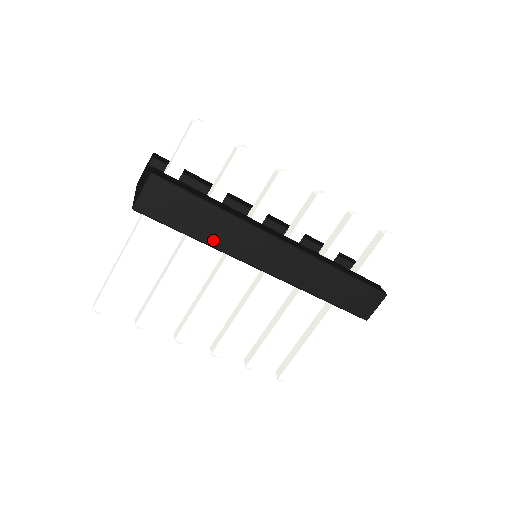
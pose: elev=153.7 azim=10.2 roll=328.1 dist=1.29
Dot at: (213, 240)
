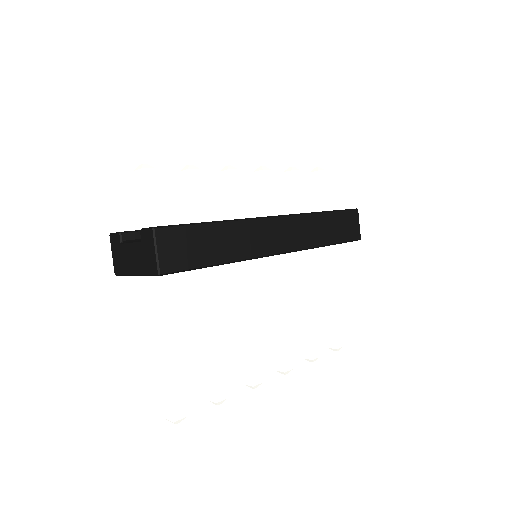
Dot at: (234, 254)
